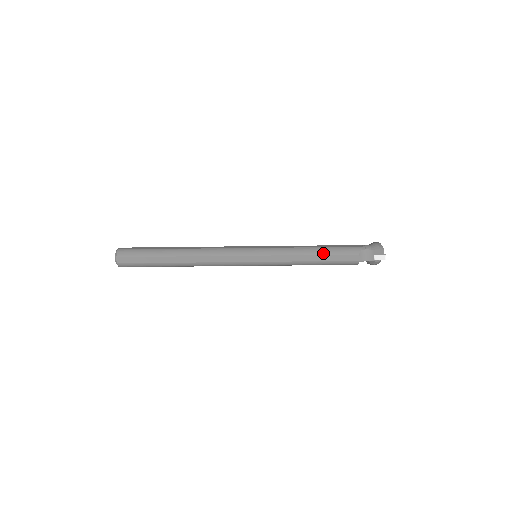
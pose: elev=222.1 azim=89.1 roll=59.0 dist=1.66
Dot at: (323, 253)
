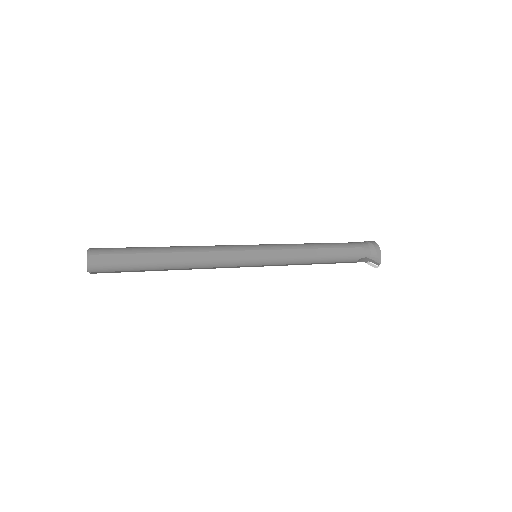
Dot at: (325, 262)
